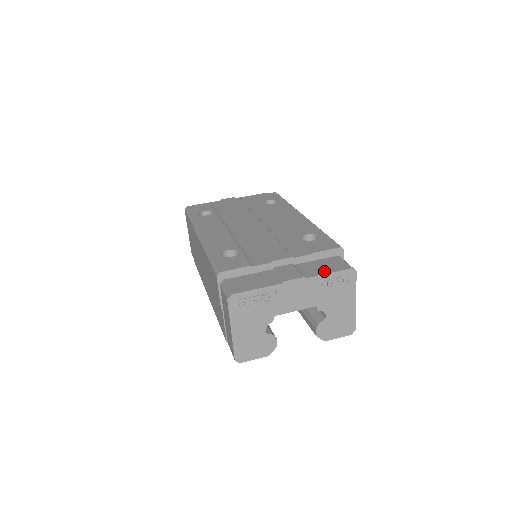
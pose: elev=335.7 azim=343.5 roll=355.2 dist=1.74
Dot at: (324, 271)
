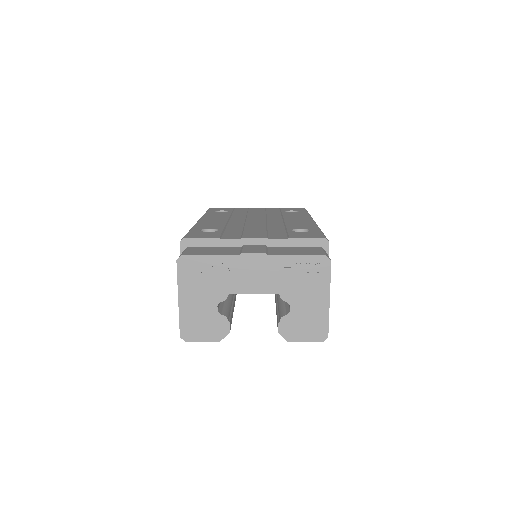
Dot at: (293, 253)
